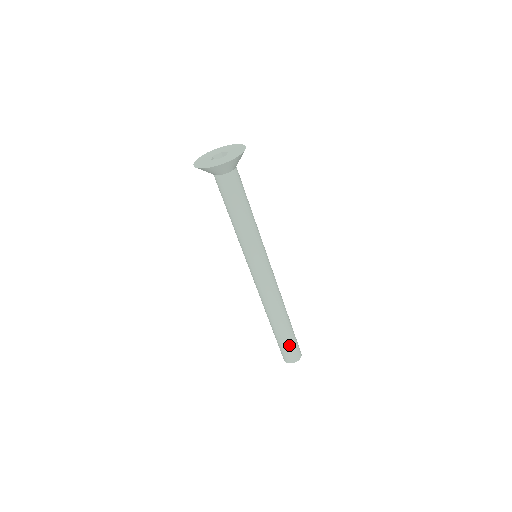
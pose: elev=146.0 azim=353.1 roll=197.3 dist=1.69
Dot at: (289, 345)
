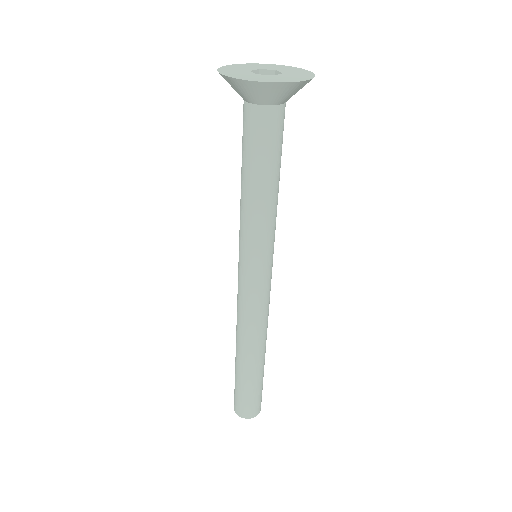
Dot at: (259, 391)
